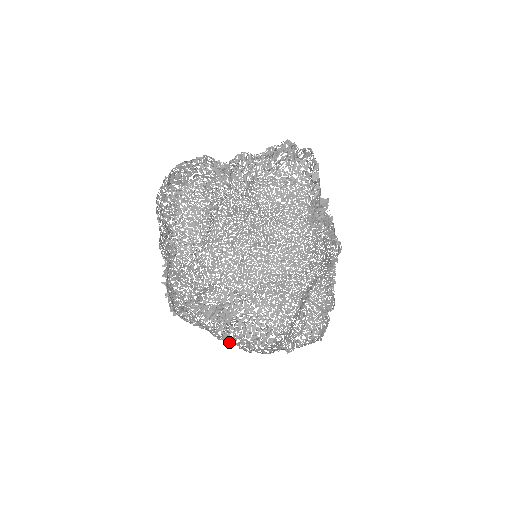
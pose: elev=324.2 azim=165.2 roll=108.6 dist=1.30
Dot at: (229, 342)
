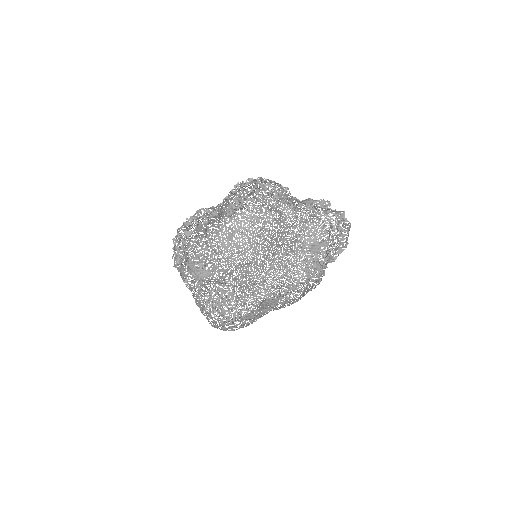
Dot at: (205, 315)
